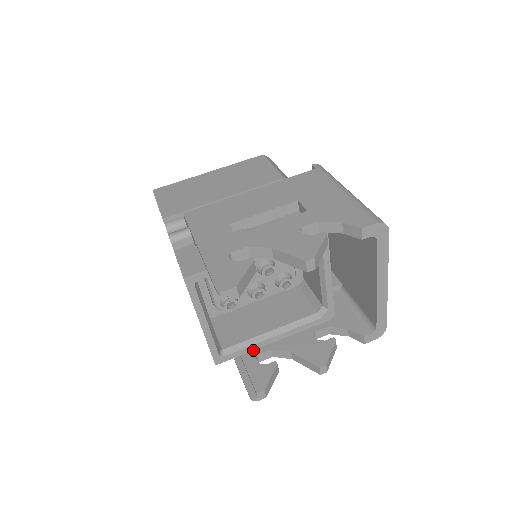
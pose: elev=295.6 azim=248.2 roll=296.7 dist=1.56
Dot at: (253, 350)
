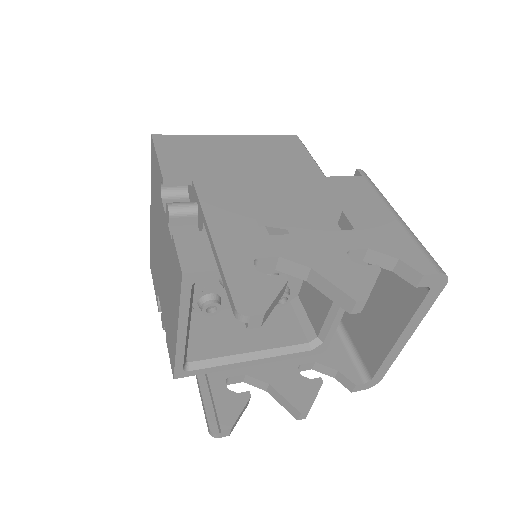
Dot at: (223, 370)
